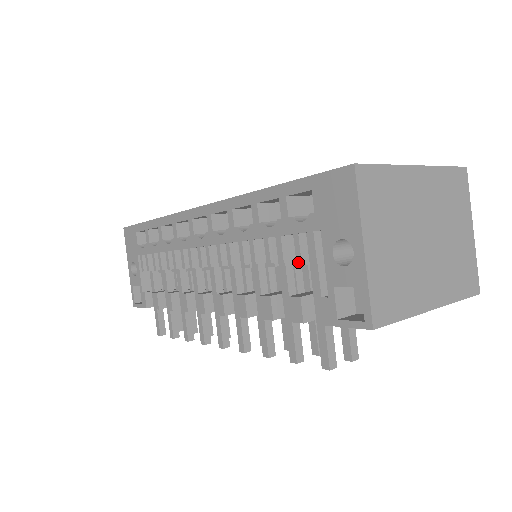
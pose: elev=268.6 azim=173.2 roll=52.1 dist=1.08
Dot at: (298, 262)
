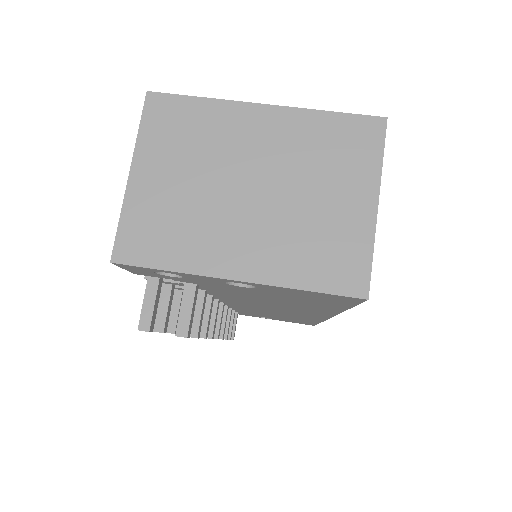
Dot at: occluded
